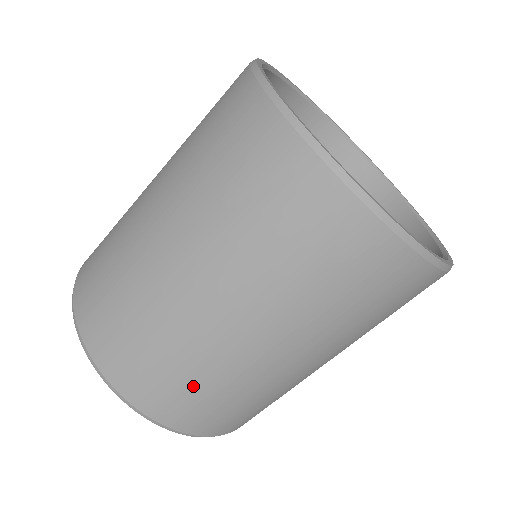
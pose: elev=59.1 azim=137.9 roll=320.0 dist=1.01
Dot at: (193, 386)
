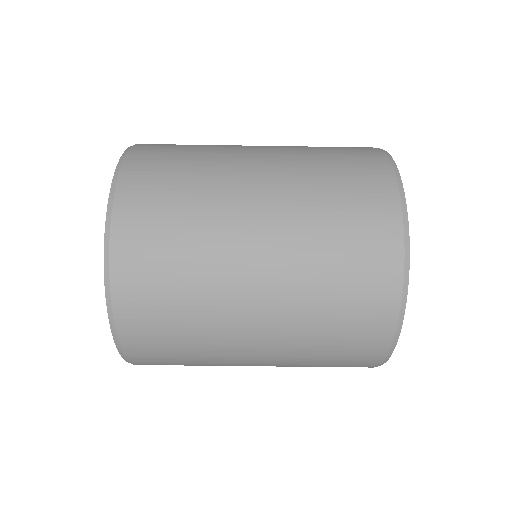
Dot at: (174, 294)
